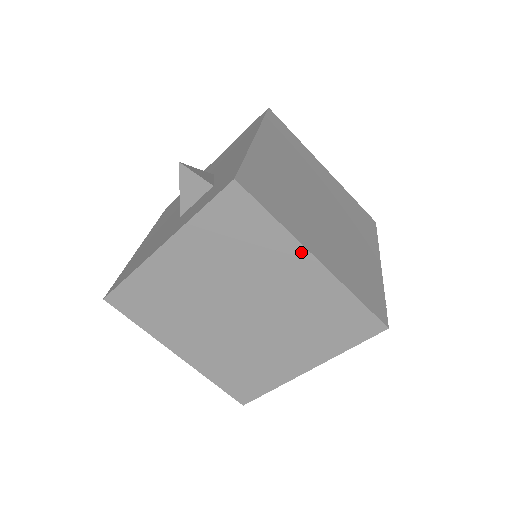
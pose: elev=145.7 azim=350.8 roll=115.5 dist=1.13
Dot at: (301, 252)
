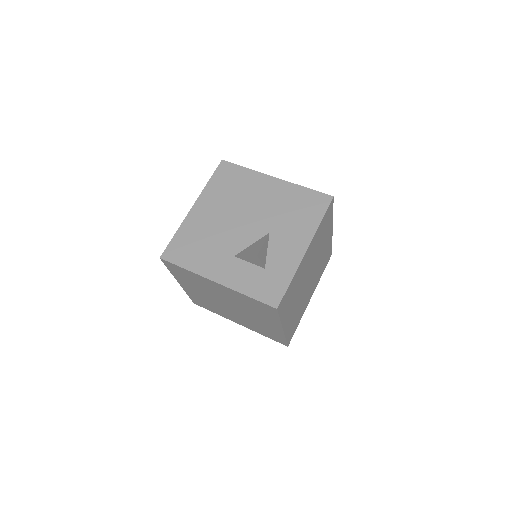
Dot at: (279, 326)
